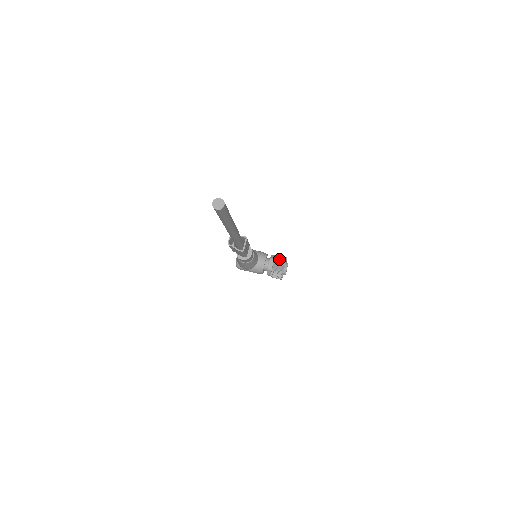
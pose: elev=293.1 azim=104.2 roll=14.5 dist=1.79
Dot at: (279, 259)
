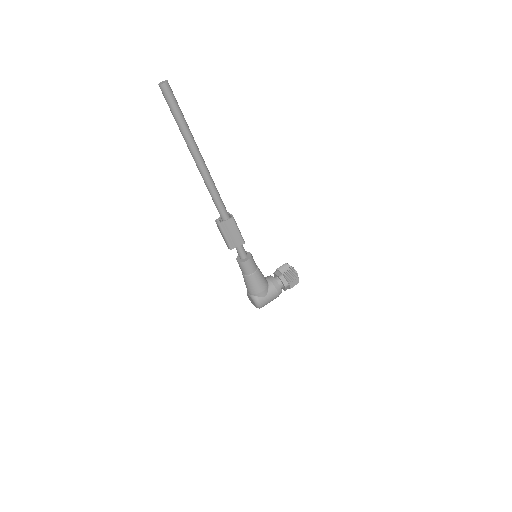
Dot at: (280, 267)
